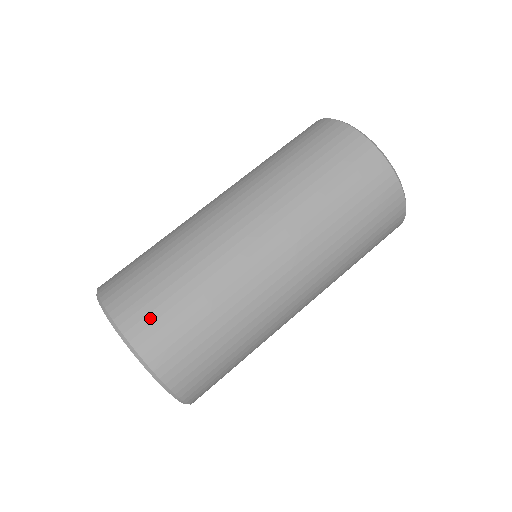
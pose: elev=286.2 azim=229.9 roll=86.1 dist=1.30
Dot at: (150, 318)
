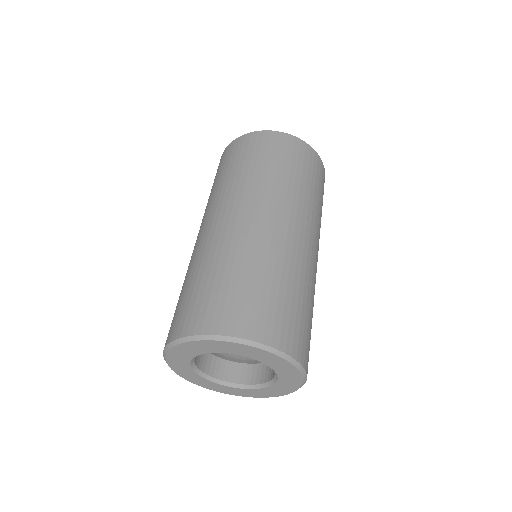
Dot at: (270, 320)
